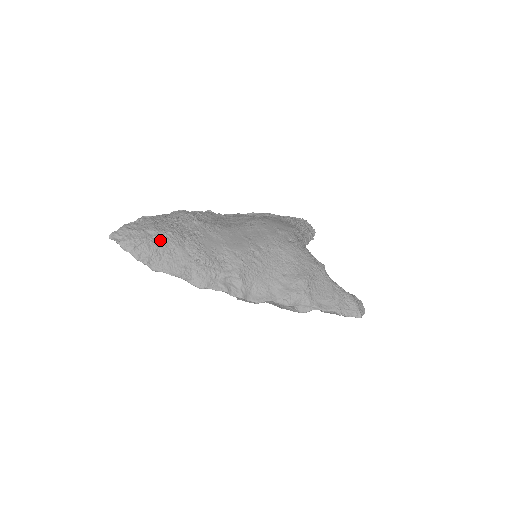
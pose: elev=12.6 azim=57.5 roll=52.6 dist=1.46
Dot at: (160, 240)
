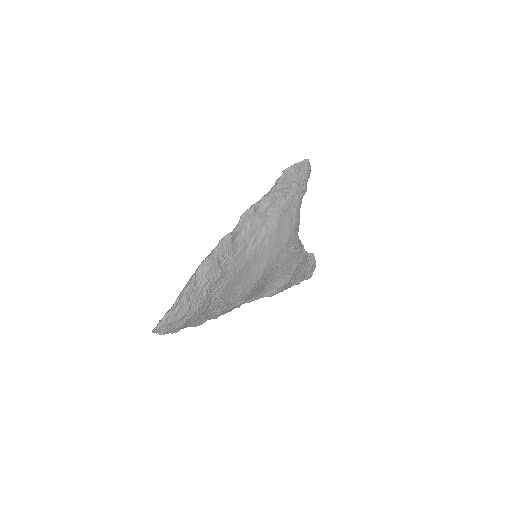
Dot at: (193, 317)
